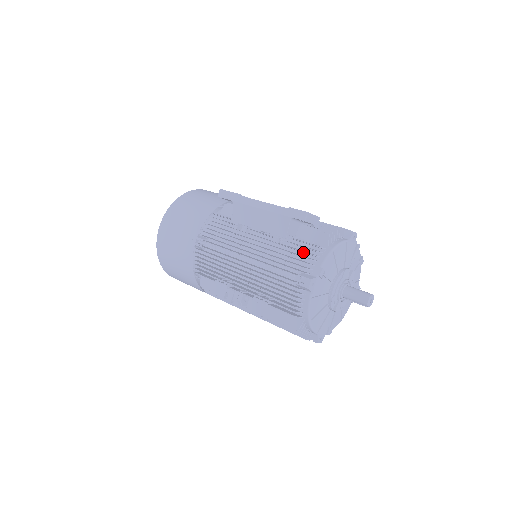
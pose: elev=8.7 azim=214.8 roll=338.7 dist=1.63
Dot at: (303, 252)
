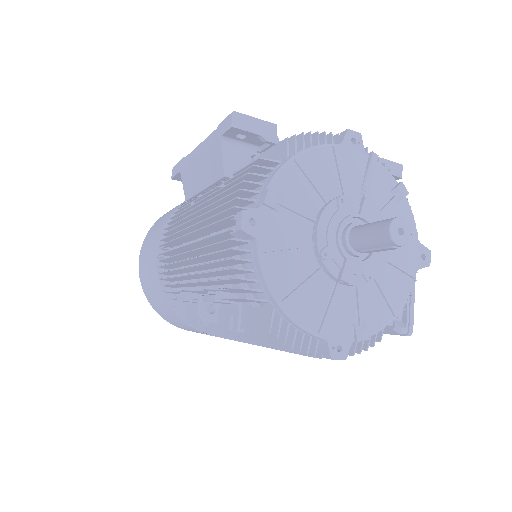
Dot at: occluded
